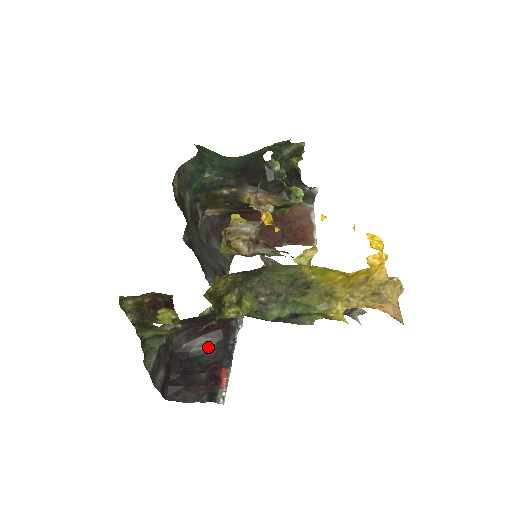
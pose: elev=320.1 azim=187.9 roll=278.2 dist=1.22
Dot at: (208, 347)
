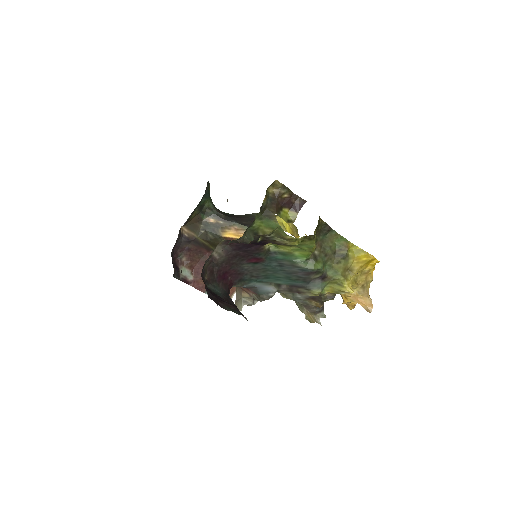
Dot at: (220, 291)
